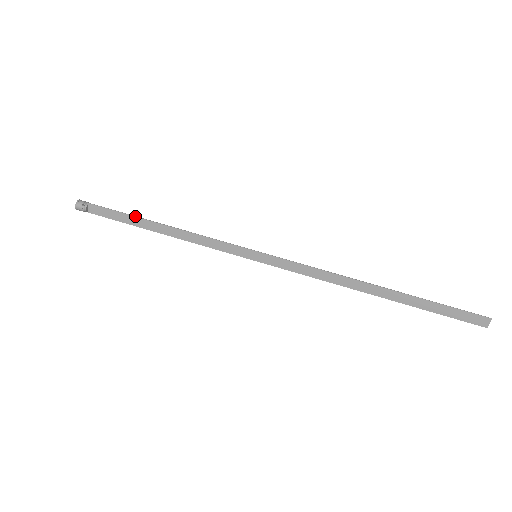
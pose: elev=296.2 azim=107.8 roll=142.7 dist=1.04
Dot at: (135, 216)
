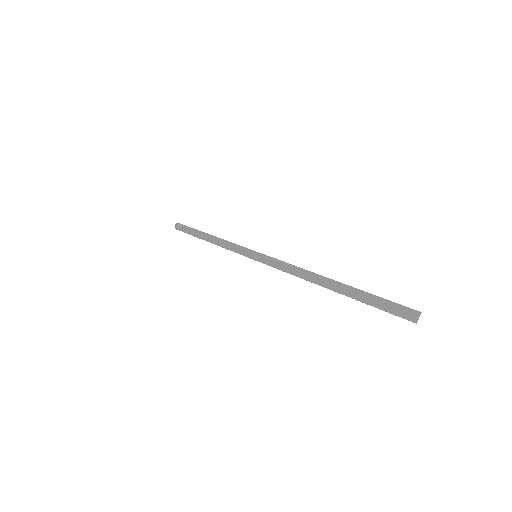
Dot at: occluded
